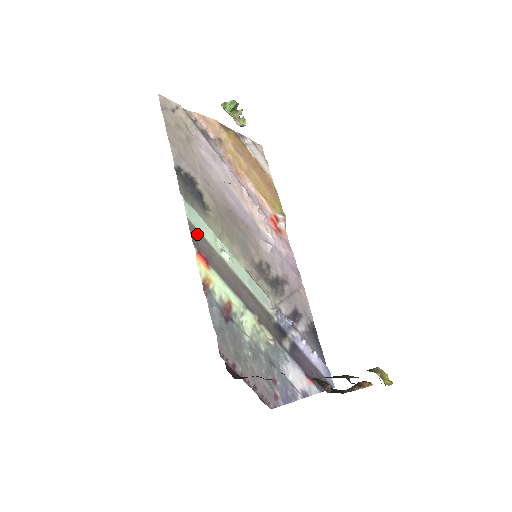
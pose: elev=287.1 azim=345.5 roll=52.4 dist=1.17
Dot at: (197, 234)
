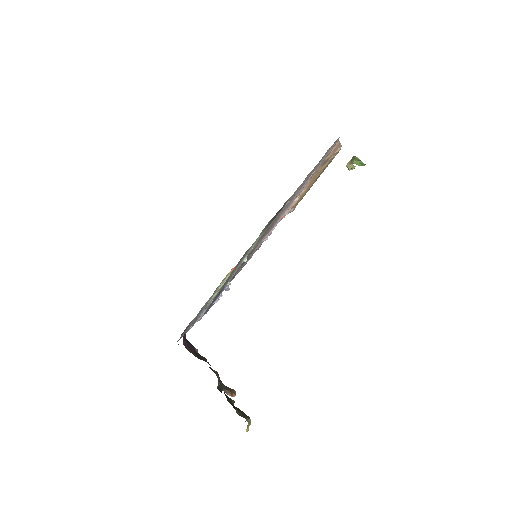
Dot at: (248, 251)
